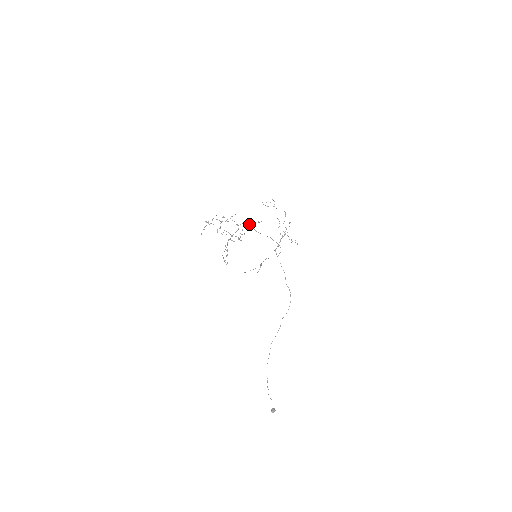
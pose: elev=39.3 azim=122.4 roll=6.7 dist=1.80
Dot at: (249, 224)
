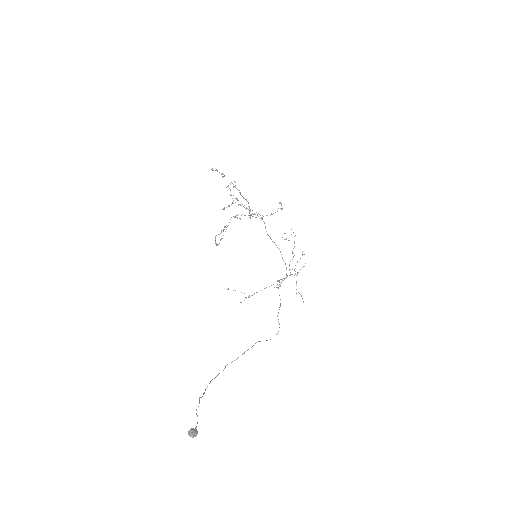
Dot at: occluded
